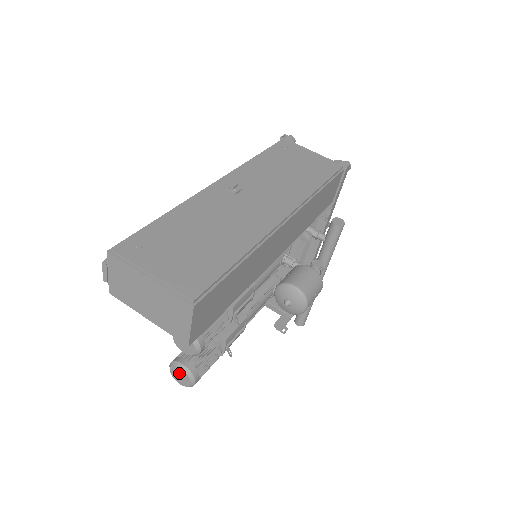
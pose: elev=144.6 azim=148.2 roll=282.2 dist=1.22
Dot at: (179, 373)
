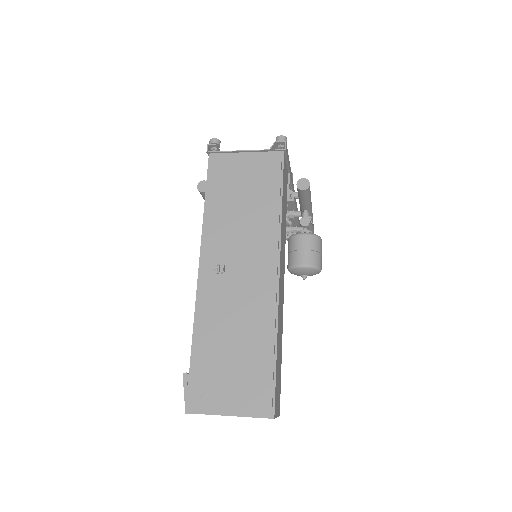
Dot at: occluded
